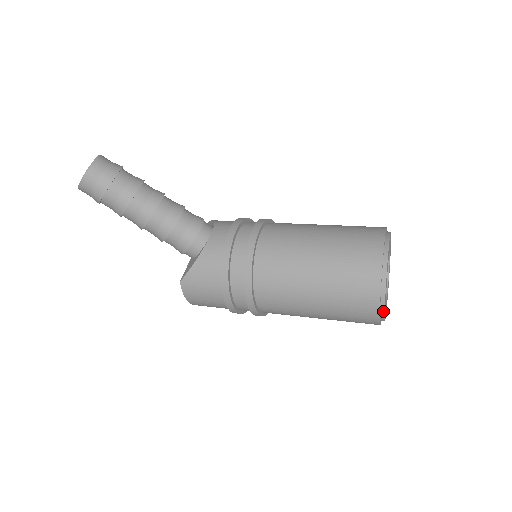
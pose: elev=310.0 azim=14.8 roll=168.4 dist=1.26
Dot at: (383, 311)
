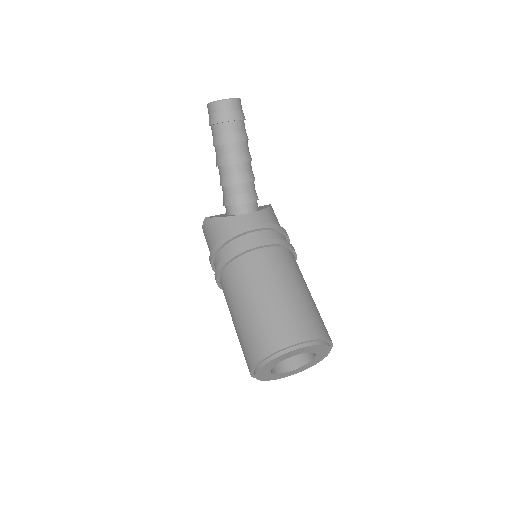
Dot at: (255, 373)
